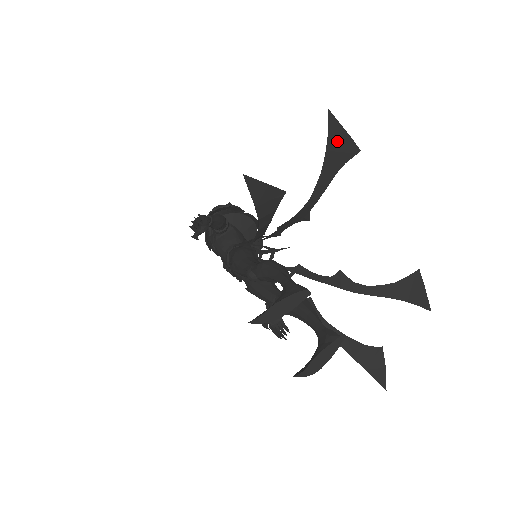
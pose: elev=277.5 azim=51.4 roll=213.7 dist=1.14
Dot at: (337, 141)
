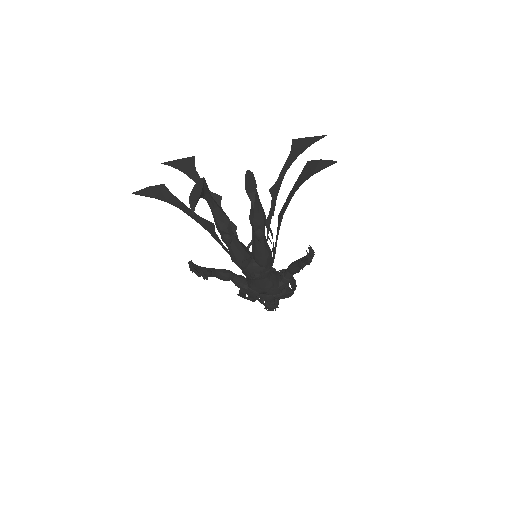
Dot at: (179, 164)
